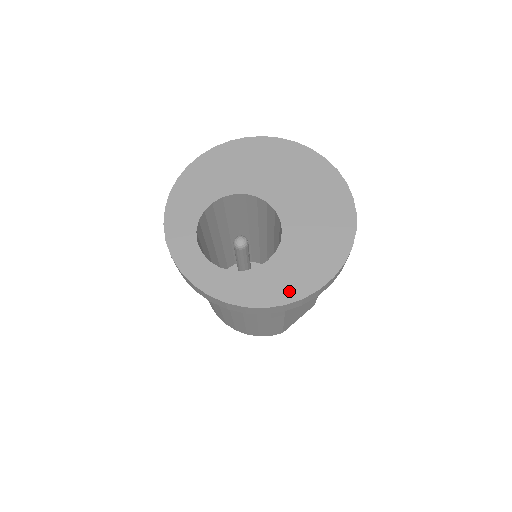
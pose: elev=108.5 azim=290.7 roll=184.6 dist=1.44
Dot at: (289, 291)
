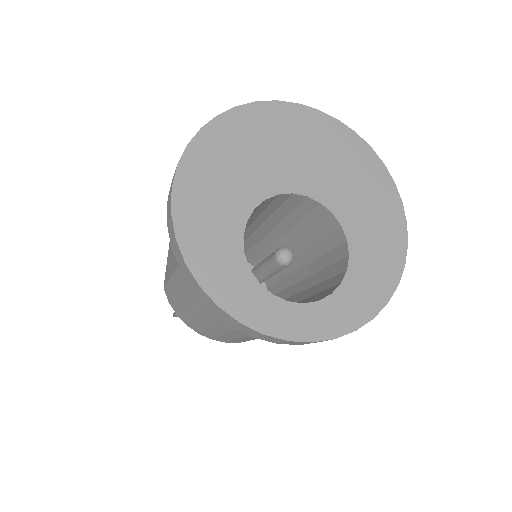
Dot at: (390, 269)
